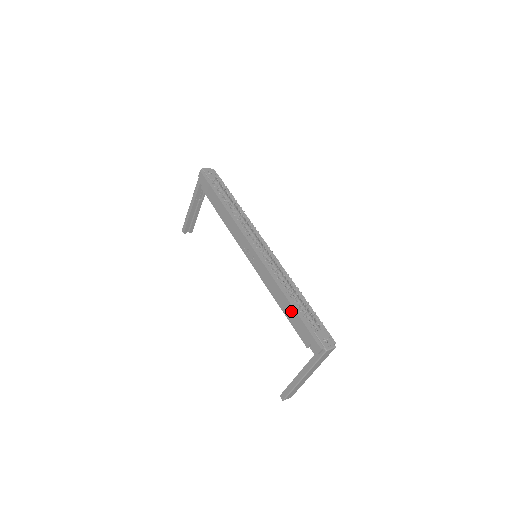
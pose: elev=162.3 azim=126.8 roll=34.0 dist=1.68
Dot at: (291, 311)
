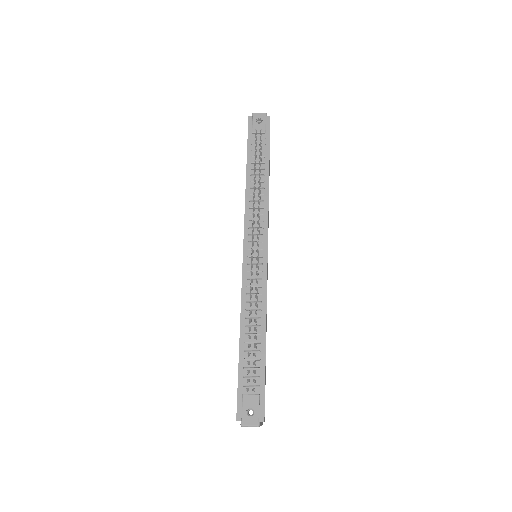
Dot at: (239, 351)
